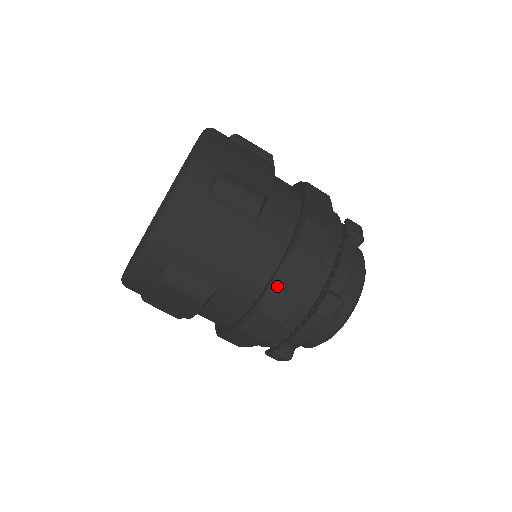
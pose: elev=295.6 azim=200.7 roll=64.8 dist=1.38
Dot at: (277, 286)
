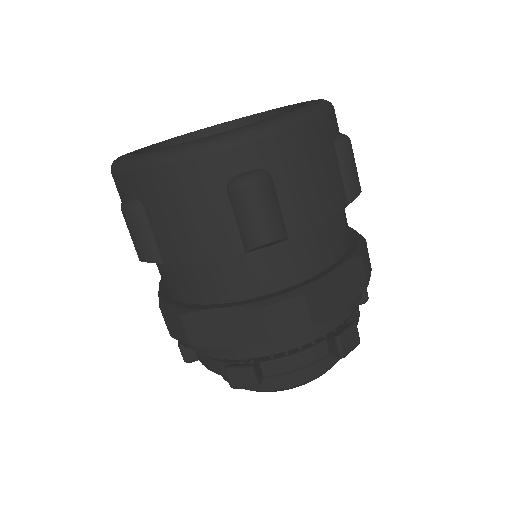
Dot at: (331, 281)
